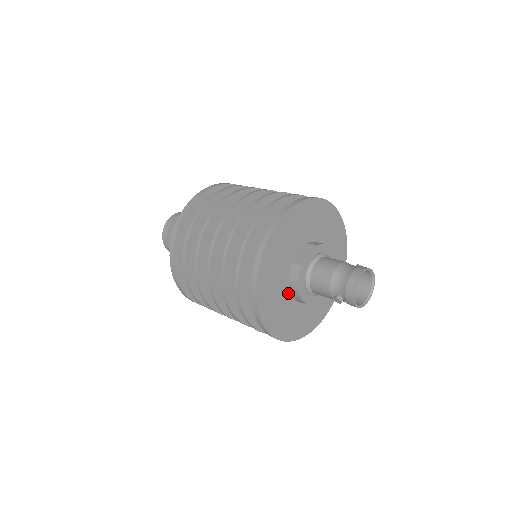
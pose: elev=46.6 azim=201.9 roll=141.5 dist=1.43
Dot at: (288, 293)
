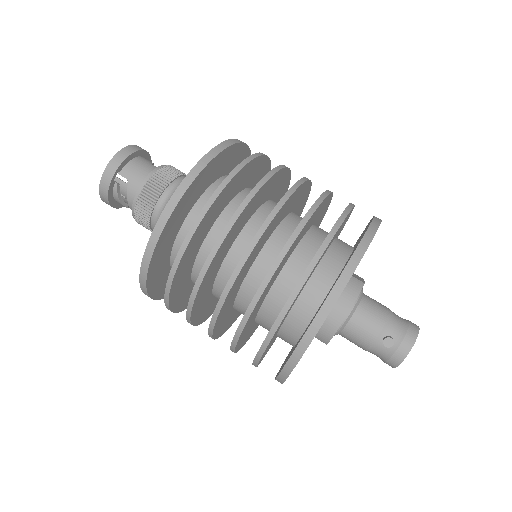
Dot at: occluded
